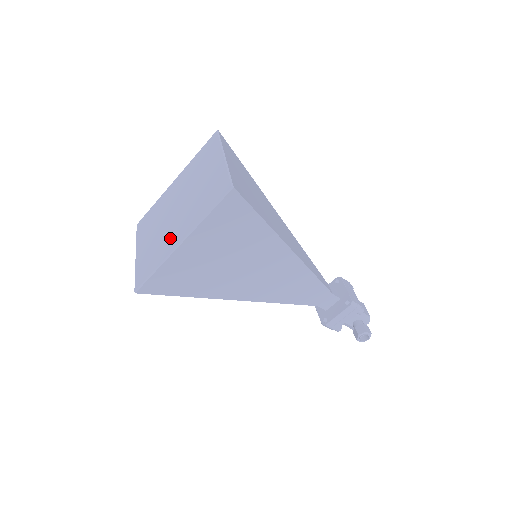
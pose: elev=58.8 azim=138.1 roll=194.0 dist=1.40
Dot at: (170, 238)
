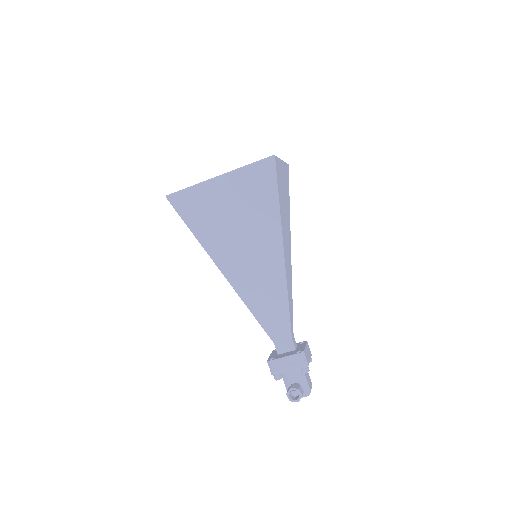
Dot at: occluded
